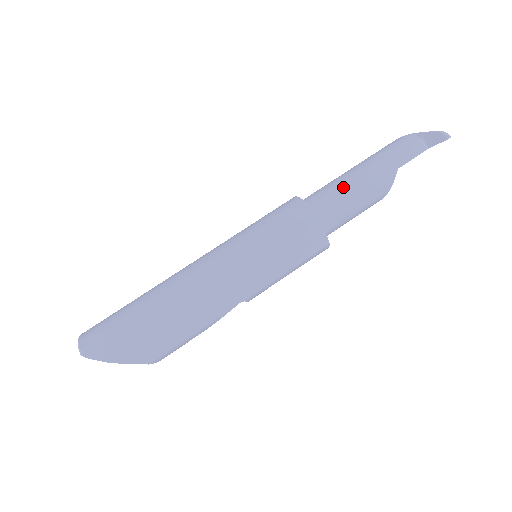
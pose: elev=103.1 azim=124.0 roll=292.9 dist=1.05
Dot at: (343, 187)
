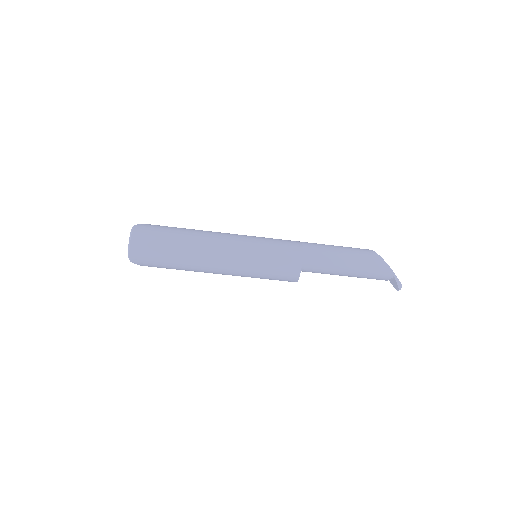
Dot at: (329, 271)
